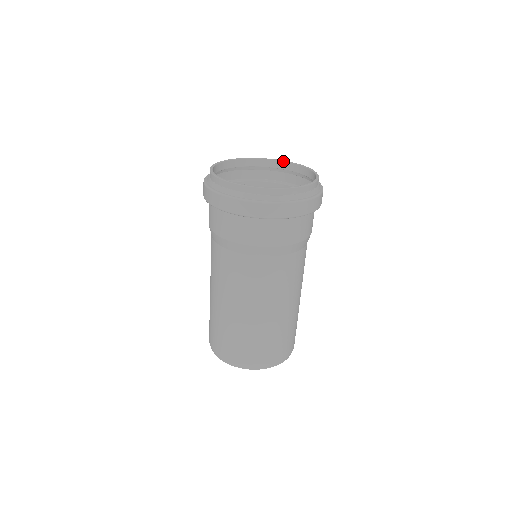
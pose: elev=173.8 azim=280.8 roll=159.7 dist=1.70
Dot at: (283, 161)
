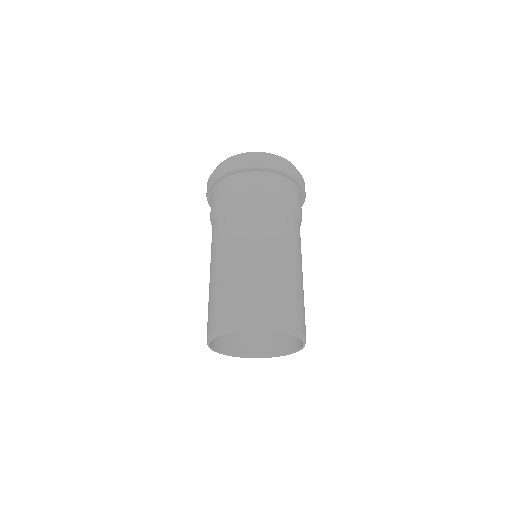
Dot at: occluded
